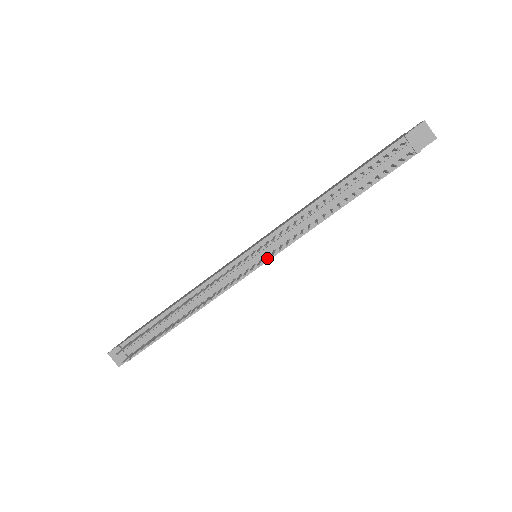
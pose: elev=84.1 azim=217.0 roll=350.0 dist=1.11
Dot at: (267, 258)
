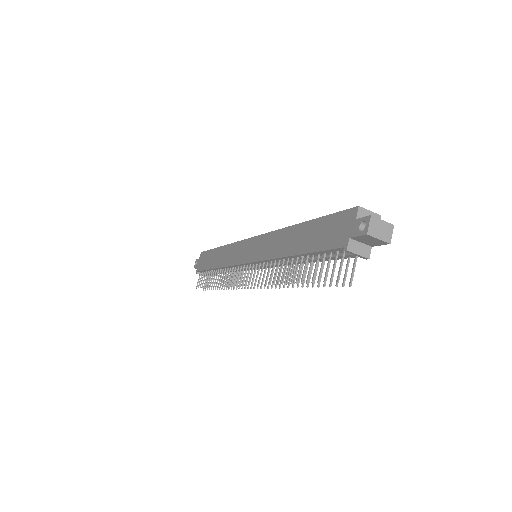
Dot at: (263, 268)
